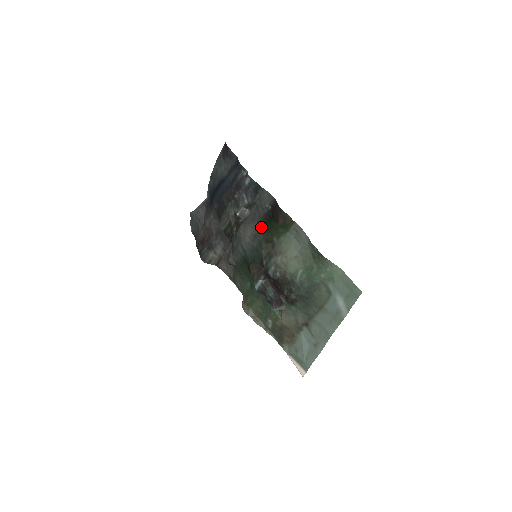
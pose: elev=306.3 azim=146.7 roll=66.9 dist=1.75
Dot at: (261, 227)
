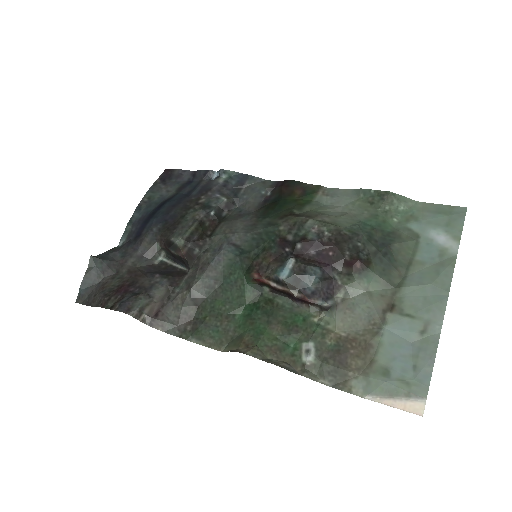
Dot at: (260, 214)
